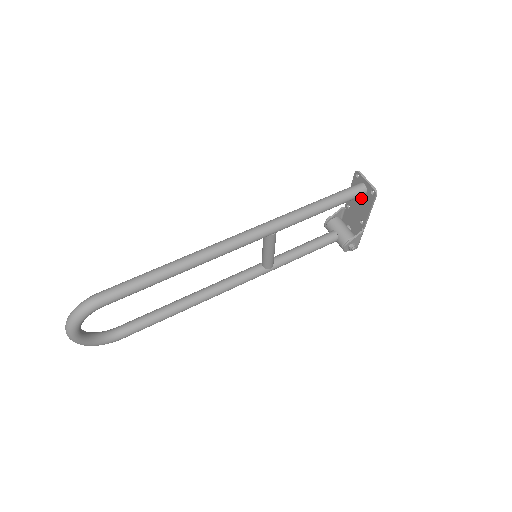
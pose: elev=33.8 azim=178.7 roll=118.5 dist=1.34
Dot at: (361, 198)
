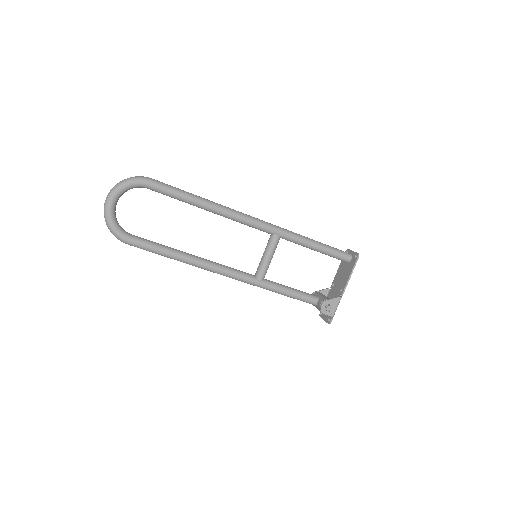
Dot at: (346, 268)
